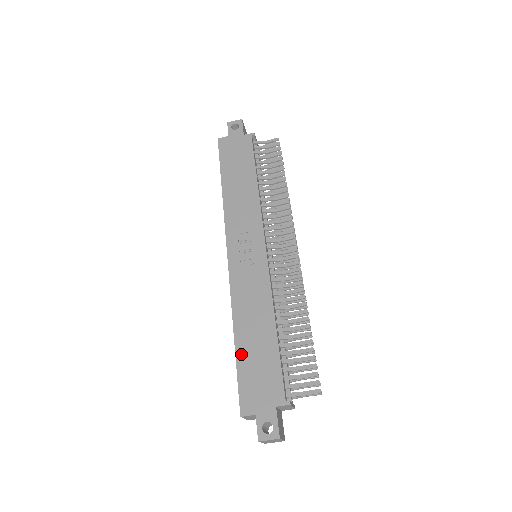
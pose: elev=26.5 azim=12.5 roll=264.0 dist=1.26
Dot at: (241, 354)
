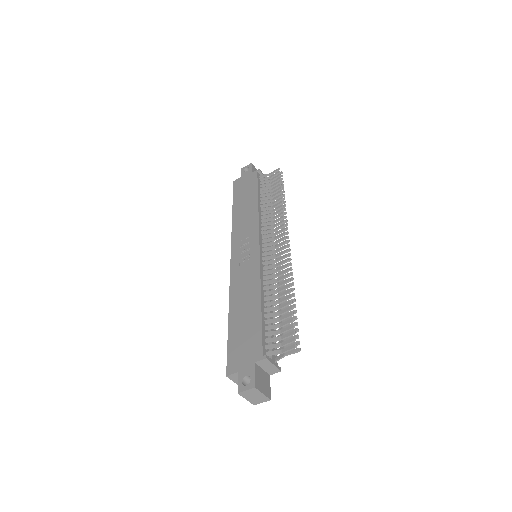
Dot at: (232, 327)
